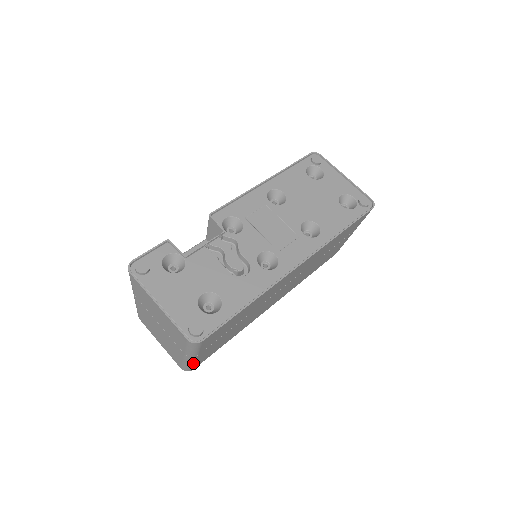
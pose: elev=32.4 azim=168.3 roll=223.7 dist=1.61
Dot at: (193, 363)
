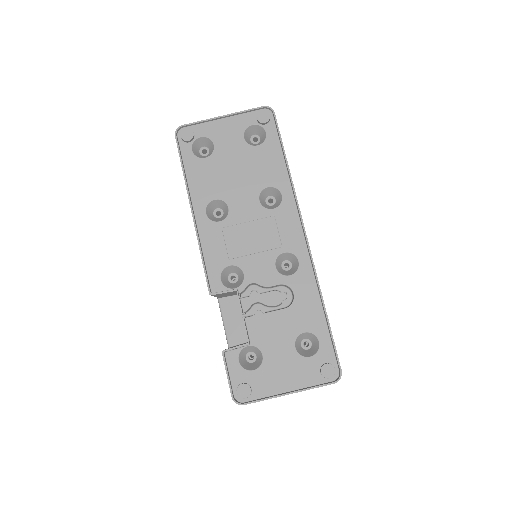
Dot at: occluded
